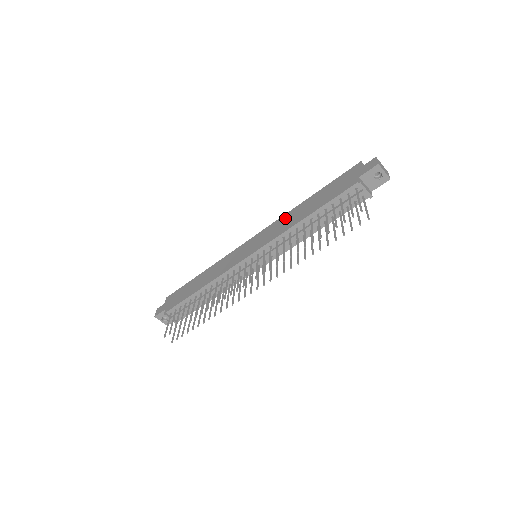
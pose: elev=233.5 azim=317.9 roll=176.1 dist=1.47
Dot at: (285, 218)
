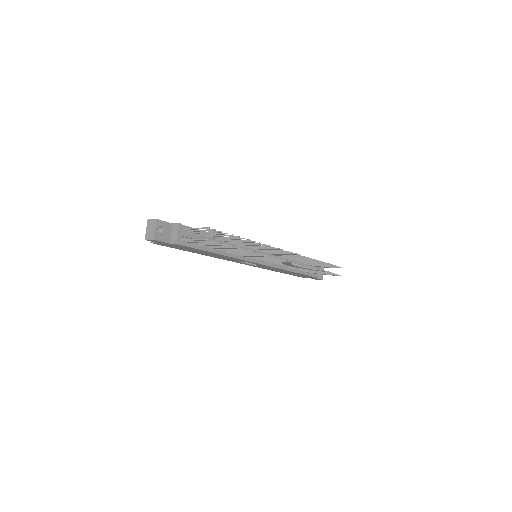
Dot at: occluded
